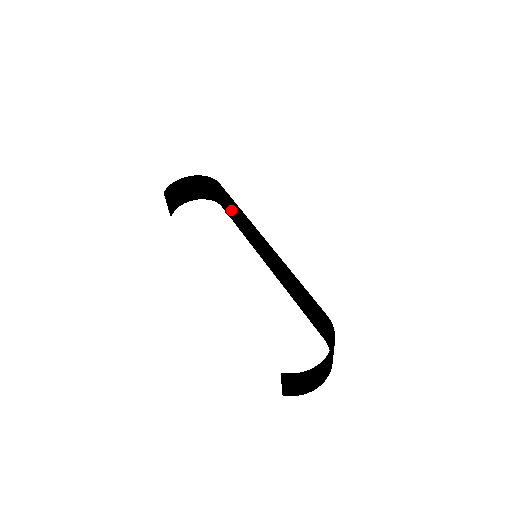
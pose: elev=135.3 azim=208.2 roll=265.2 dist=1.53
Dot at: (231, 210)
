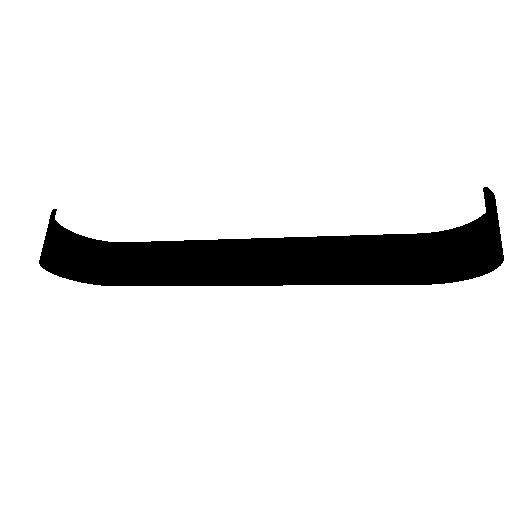
Dot at: (156, 263)
